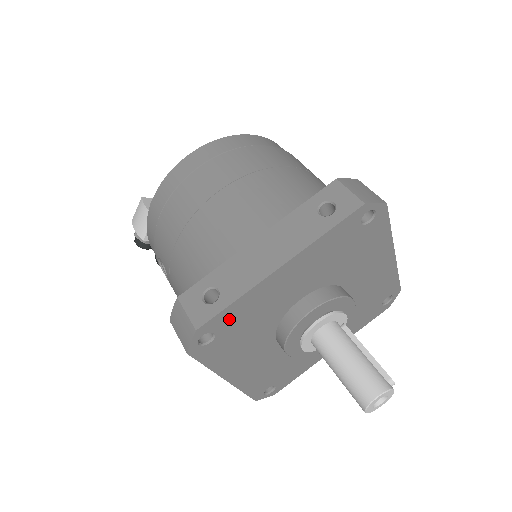
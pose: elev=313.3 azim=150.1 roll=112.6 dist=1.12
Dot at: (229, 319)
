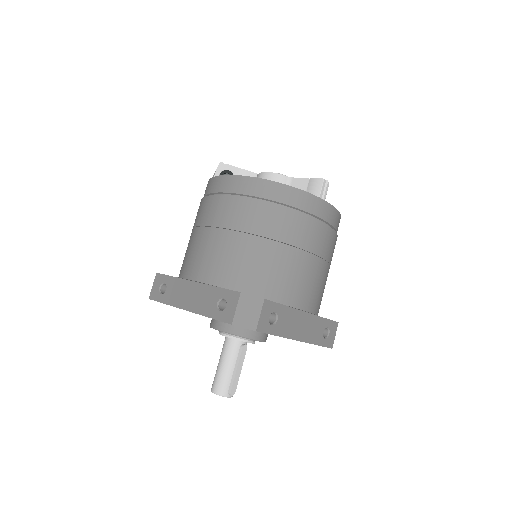
Dot at: occluded
